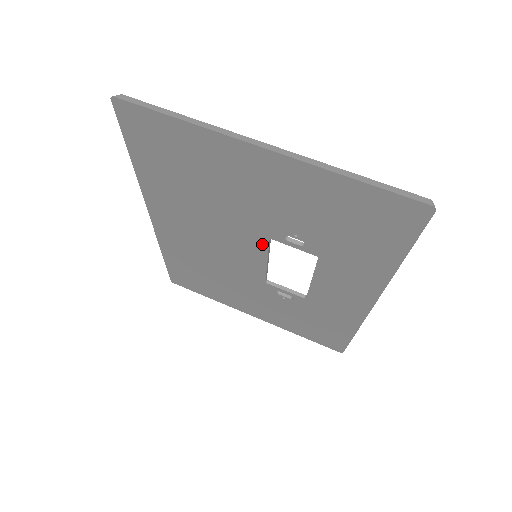
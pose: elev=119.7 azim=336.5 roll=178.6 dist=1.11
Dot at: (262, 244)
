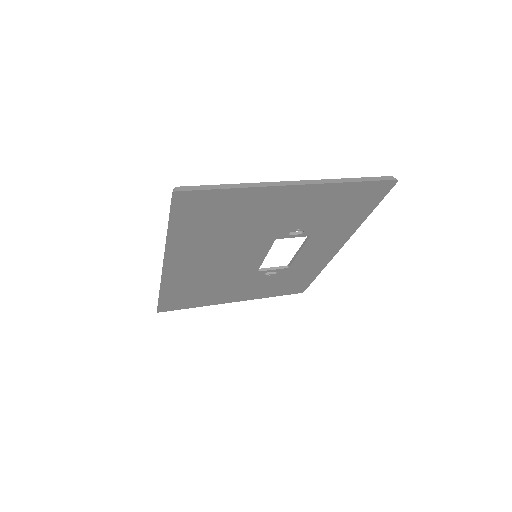
Dot at: (267, 246)
